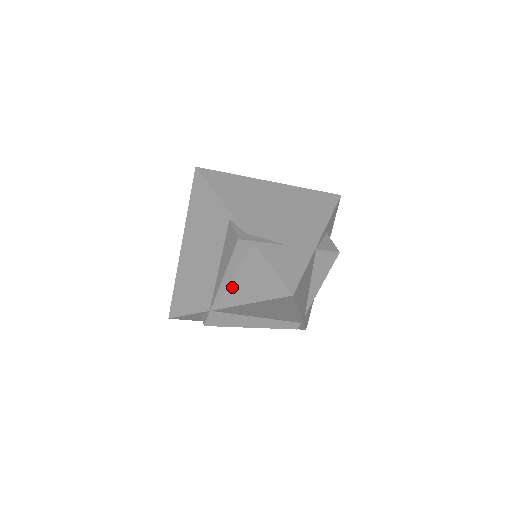
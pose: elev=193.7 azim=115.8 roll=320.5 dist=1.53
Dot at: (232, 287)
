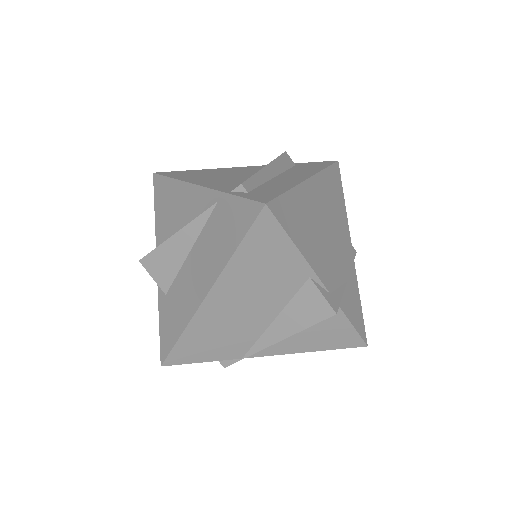
Dot at: (287, 340)
